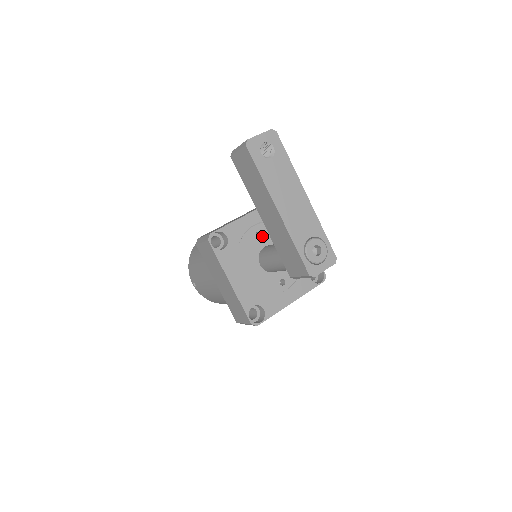
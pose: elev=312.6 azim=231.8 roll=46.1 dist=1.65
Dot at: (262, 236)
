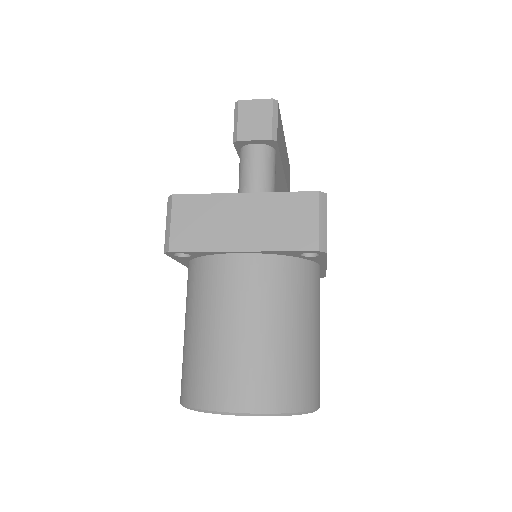
Dot at: occluded
